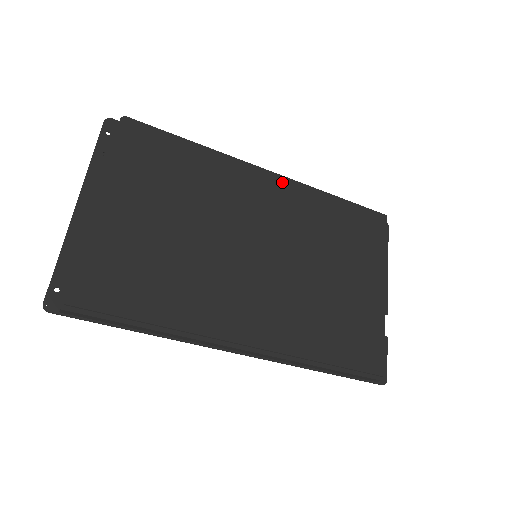
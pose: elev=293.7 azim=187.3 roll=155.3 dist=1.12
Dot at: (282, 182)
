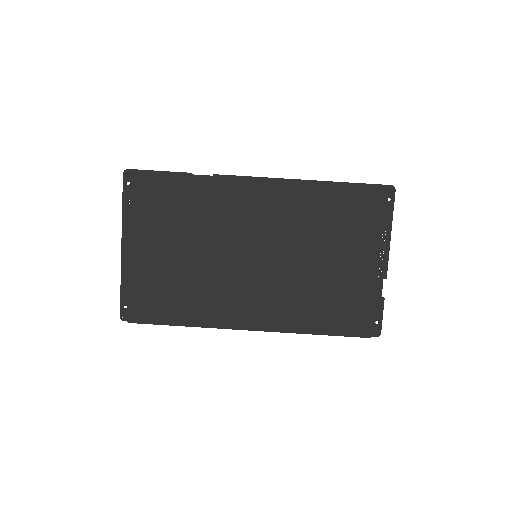
Dot at: (272, 186)
